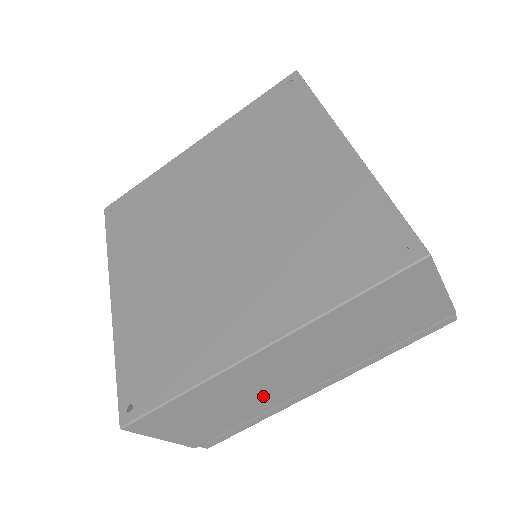
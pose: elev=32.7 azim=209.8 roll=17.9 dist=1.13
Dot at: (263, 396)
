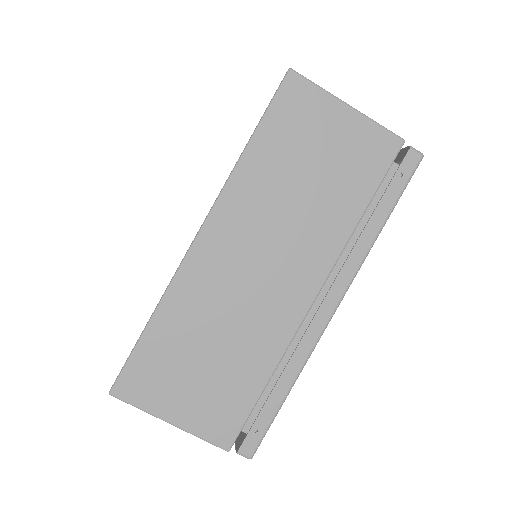
Dot at: (255, 322)
